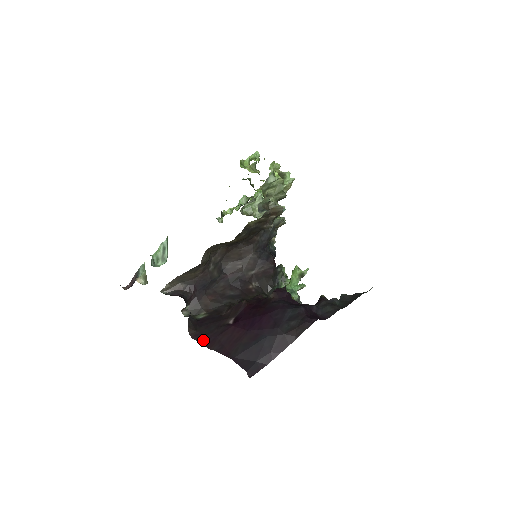
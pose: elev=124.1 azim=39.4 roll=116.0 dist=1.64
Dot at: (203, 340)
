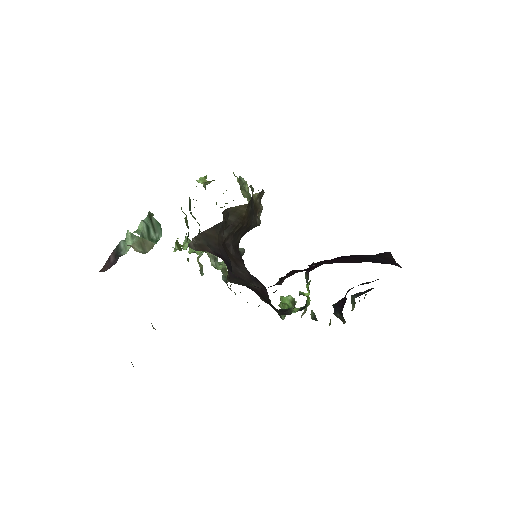
Dot at: occluded
